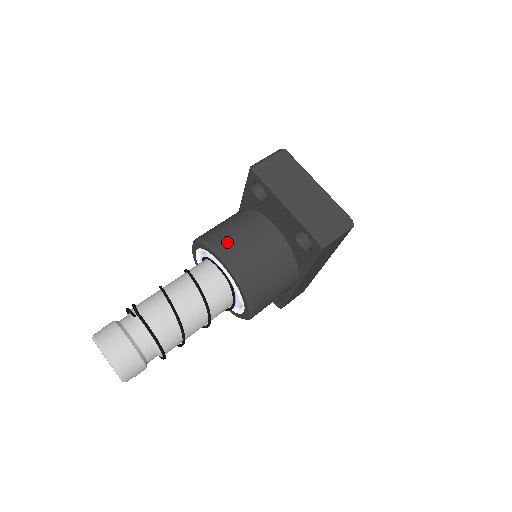
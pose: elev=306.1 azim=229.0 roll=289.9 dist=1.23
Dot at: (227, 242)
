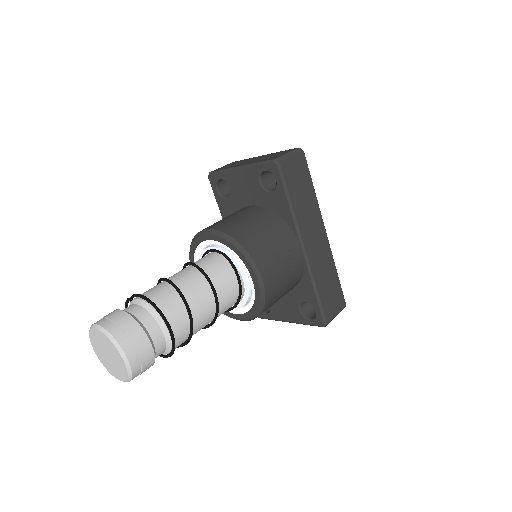
Dot at: occluded
